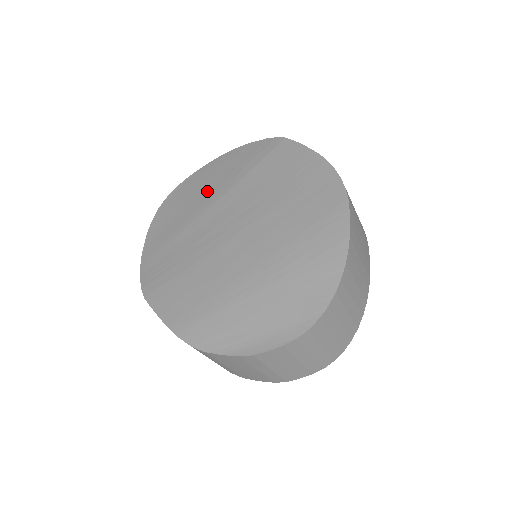
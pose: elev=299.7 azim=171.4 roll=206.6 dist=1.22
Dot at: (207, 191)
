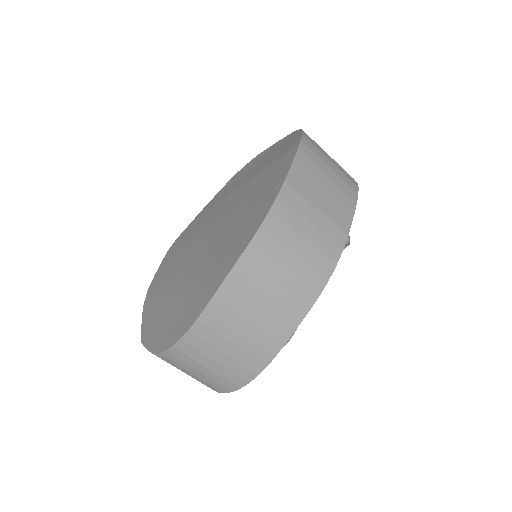
Dot at: (251, 172)
